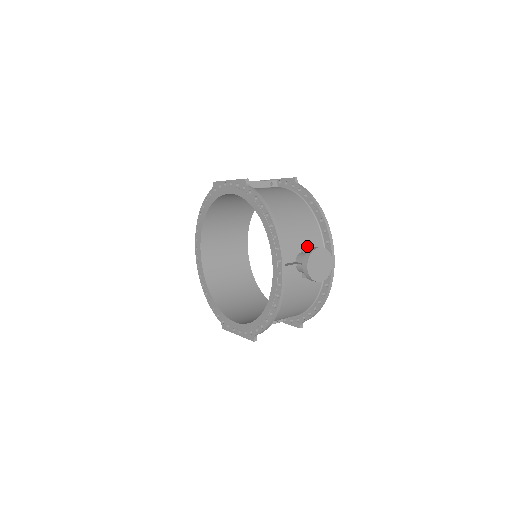
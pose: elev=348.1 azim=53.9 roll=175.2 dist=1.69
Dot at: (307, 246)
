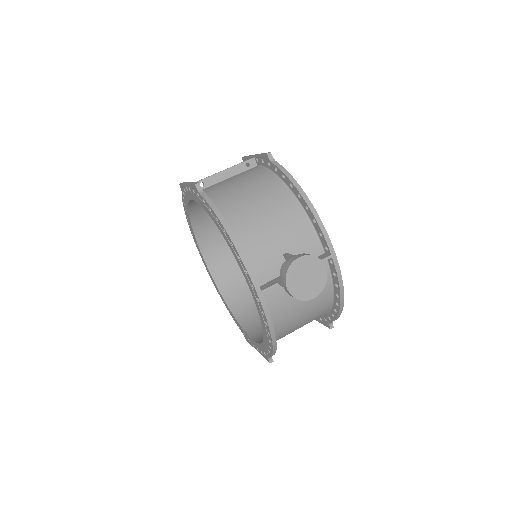
Dot at: (293, 249)
